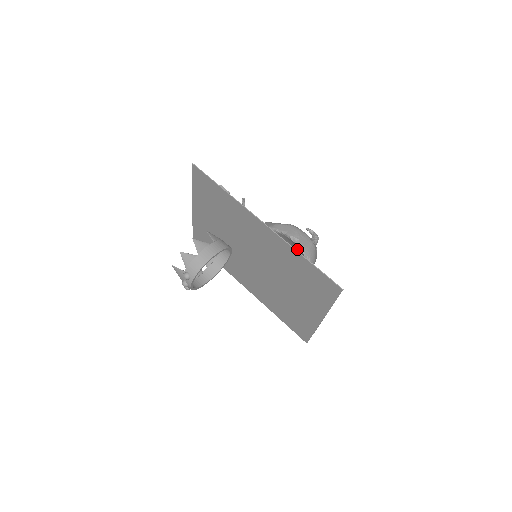
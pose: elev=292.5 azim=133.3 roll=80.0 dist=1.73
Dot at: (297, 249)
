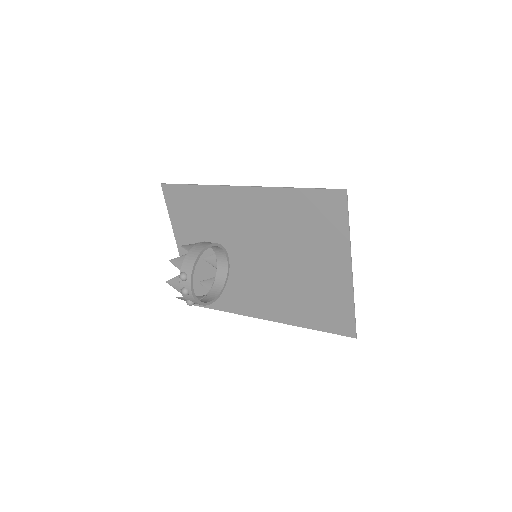
Dot at: occluded
